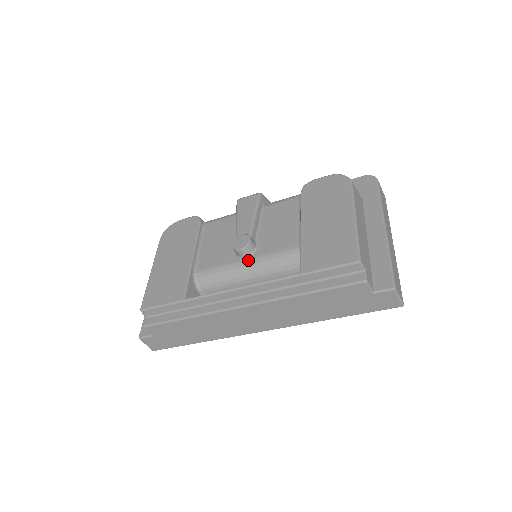
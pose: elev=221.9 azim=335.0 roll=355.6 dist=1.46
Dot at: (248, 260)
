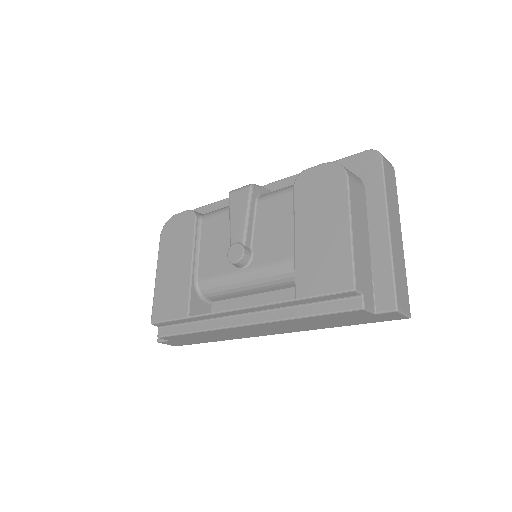
Dot at: (245, 271)
